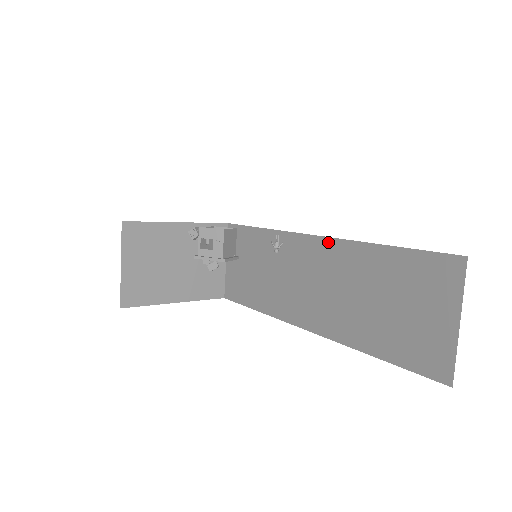
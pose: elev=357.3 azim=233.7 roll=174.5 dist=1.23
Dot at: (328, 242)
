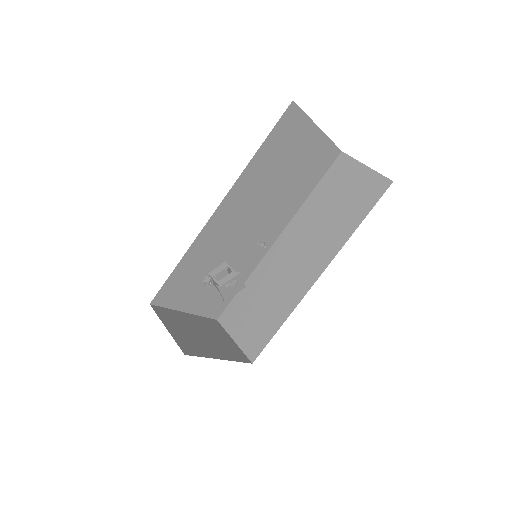
Dot at: (287, 229)
